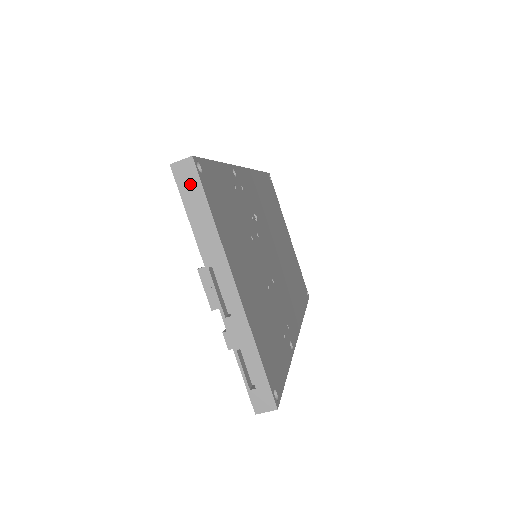
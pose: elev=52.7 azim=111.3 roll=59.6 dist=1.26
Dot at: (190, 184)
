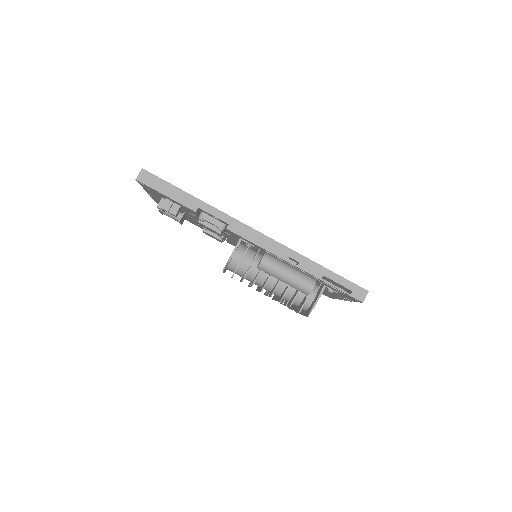
Dot at: occluded
